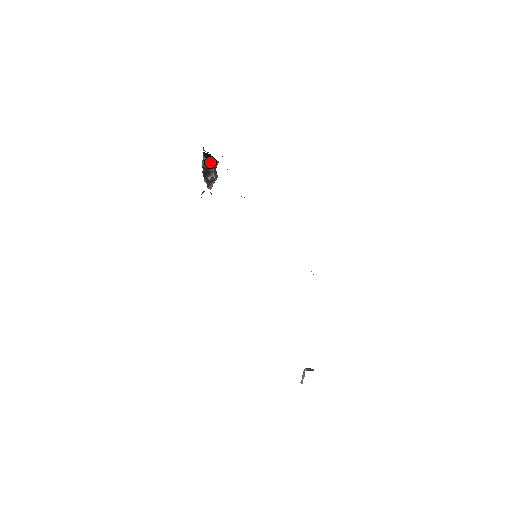
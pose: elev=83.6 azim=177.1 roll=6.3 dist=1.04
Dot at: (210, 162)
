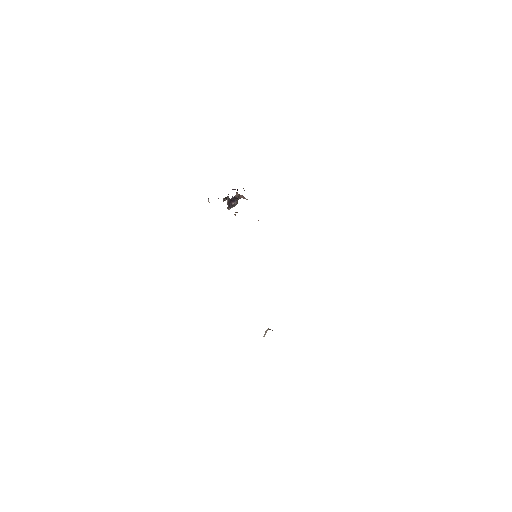
Dot at: (240, 195)
